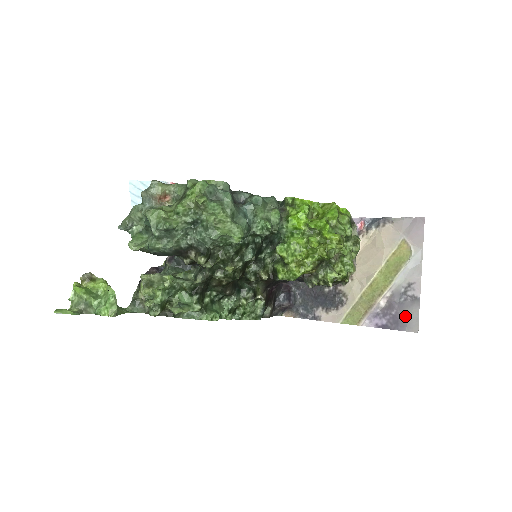
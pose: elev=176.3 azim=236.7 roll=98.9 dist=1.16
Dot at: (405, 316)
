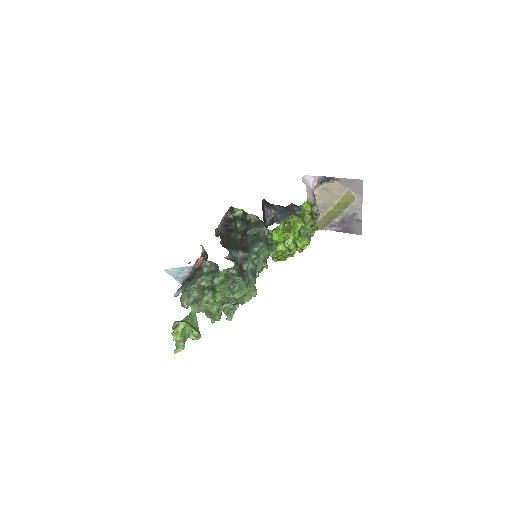
Dot at: (353, 228)
